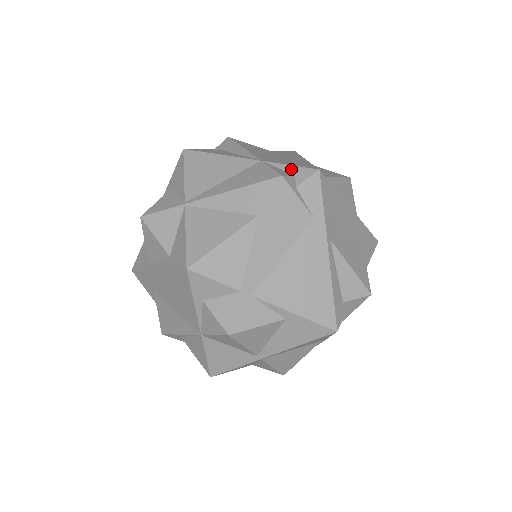
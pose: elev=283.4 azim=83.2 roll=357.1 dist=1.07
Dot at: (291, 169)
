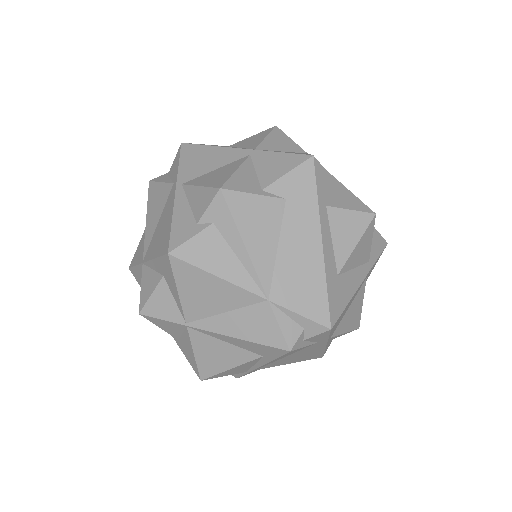
Dot at: (301, 321)
